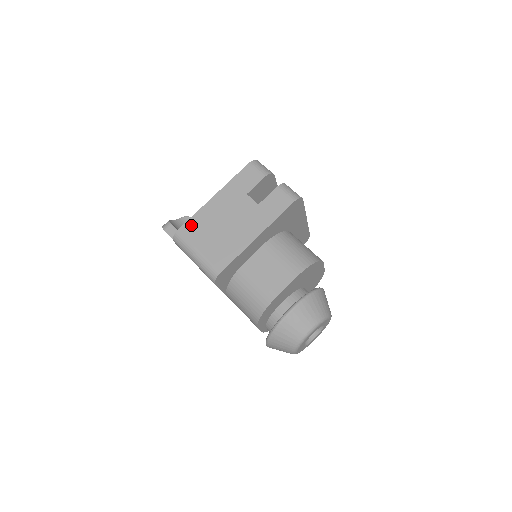
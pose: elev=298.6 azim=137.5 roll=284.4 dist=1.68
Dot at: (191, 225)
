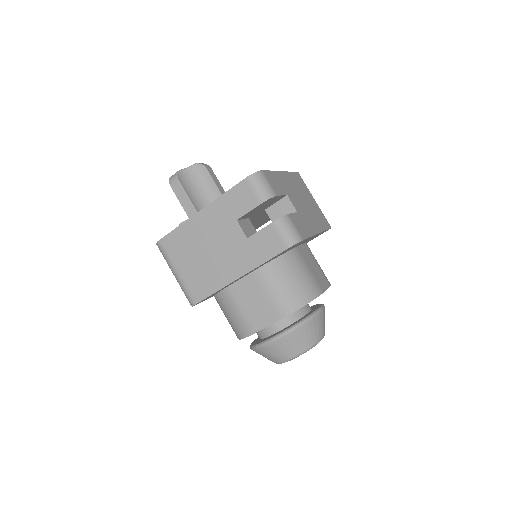
Dot at: (173, 239)
